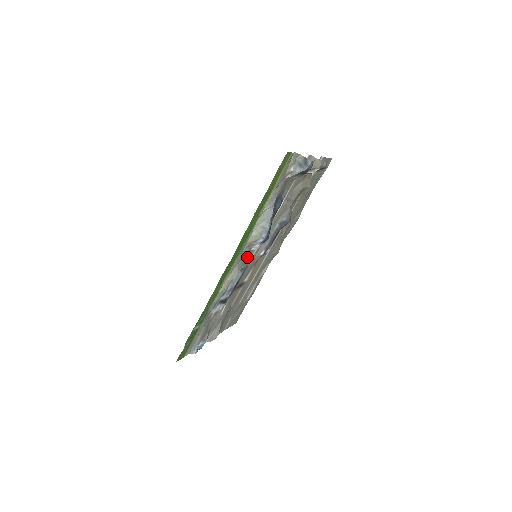
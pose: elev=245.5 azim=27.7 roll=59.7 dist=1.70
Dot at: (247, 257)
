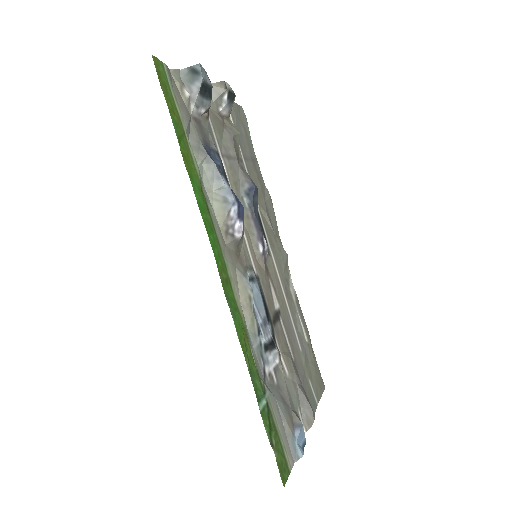
Dot at: (242, 258)
